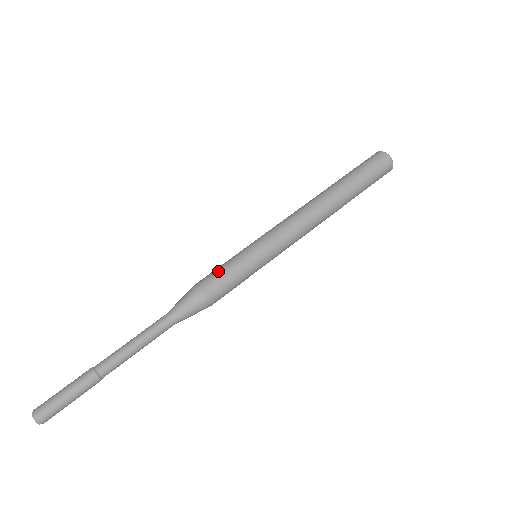
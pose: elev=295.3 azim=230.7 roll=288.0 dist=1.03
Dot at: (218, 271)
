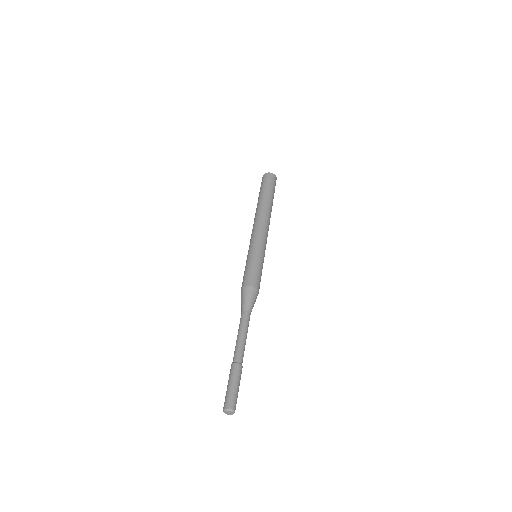
Dot at: (247, 272)
